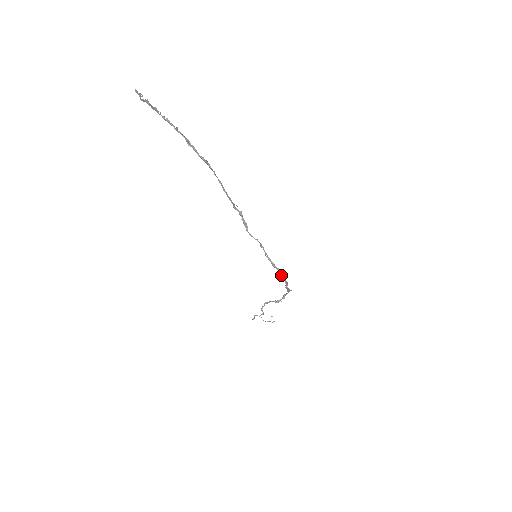
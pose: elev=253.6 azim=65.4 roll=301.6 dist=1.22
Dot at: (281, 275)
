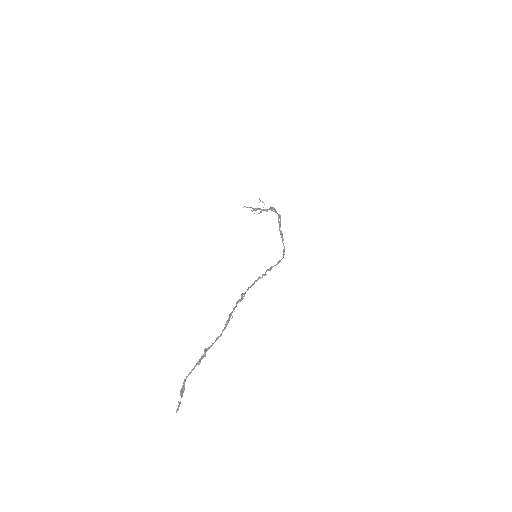
Dot at: occluded
